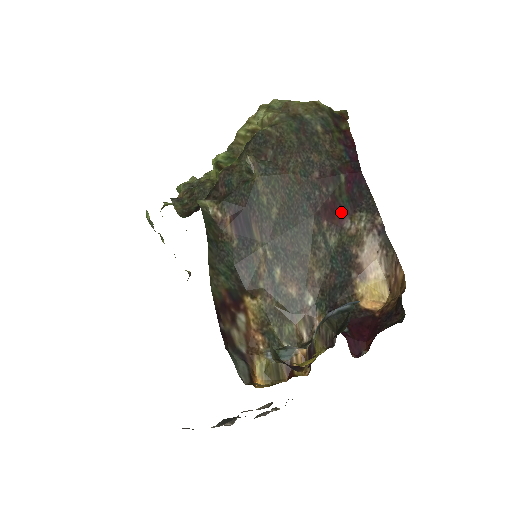
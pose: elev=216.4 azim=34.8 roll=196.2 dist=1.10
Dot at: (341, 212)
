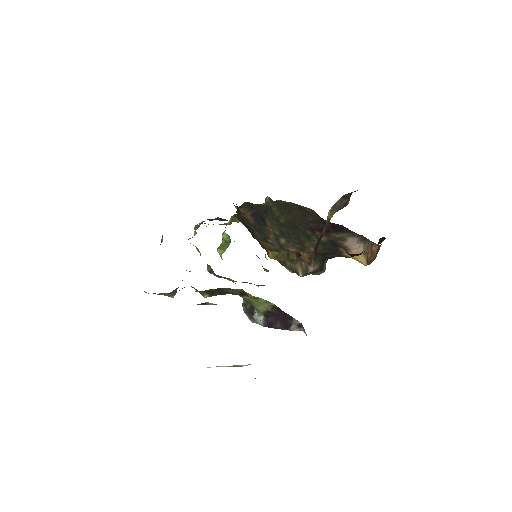
Dot at: (329, 232)
